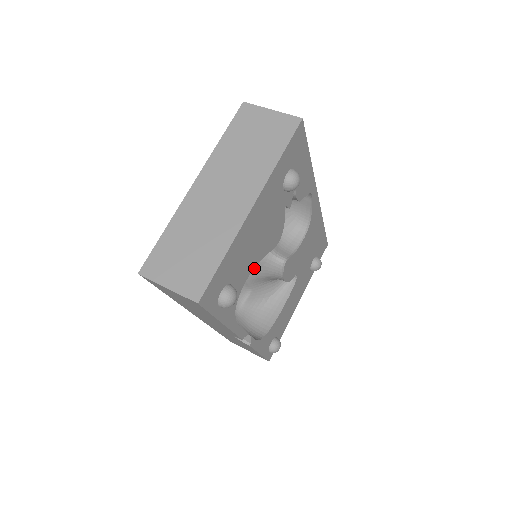
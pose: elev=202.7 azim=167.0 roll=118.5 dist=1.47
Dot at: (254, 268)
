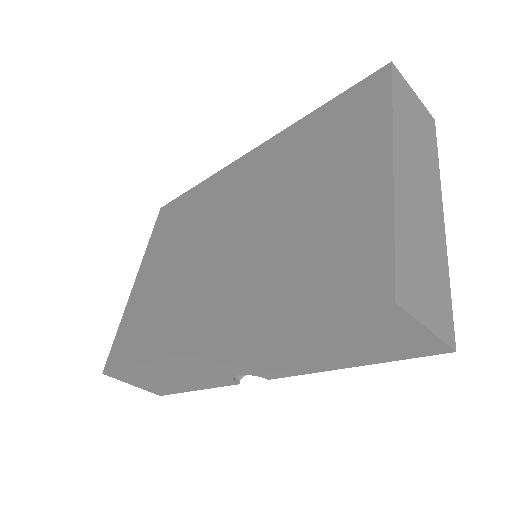
Dot at: occluded
